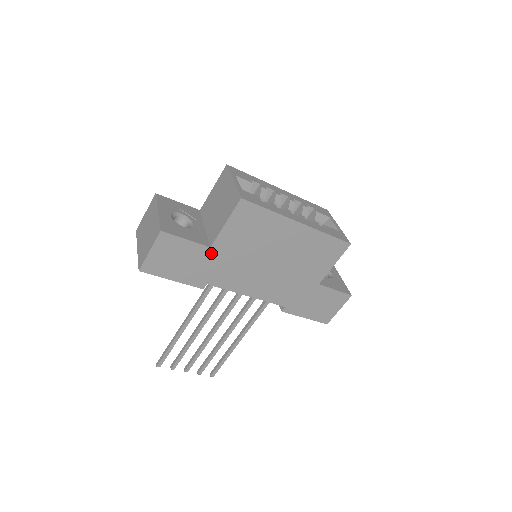
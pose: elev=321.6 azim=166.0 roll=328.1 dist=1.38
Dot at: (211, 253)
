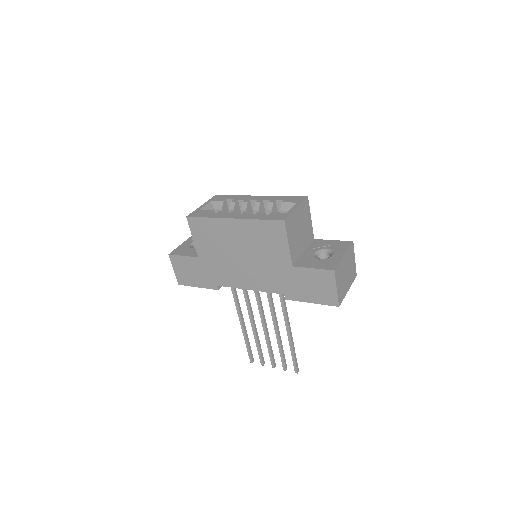
Dot at: (202, 261)
